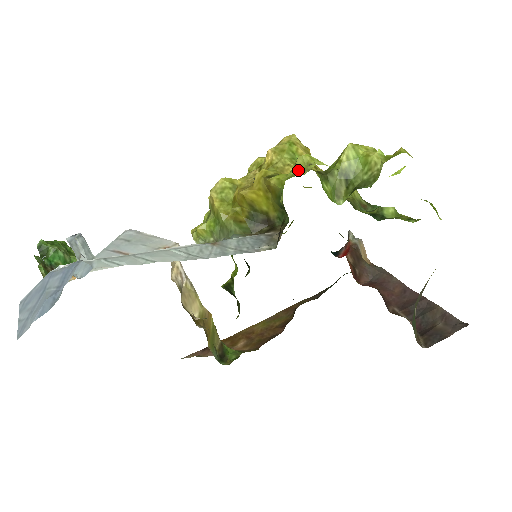
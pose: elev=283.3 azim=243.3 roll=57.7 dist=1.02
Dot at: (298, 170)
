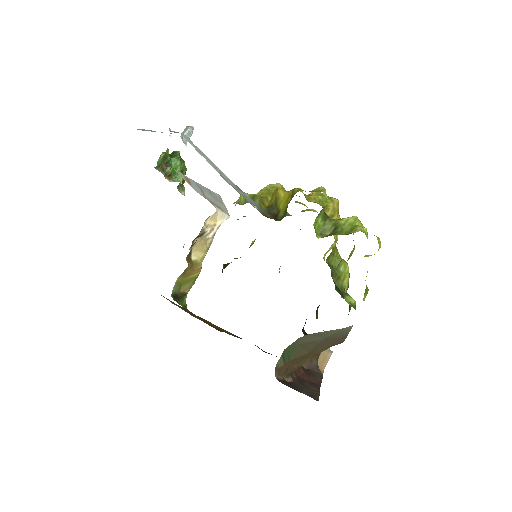
Dot at: (312, 191)
